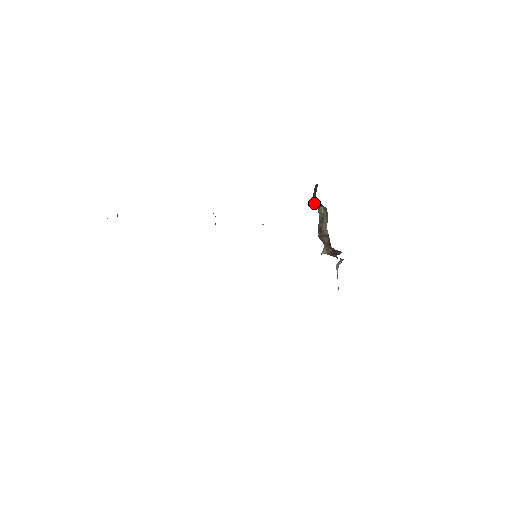
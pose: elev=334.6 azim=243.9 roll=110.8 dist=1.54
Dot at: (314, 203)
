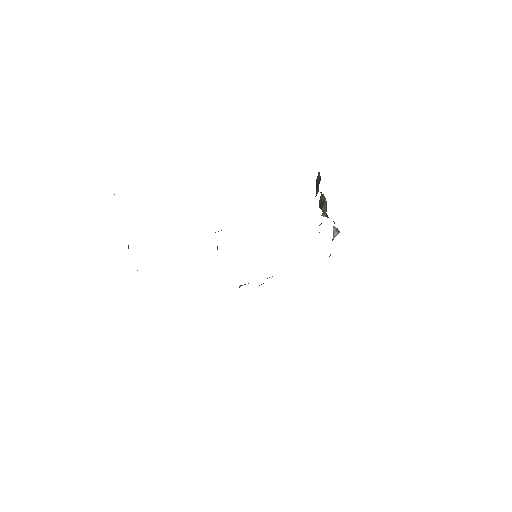
Dot at: occluded
